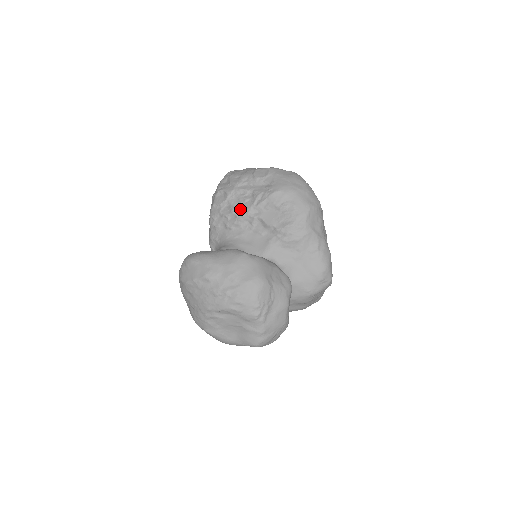
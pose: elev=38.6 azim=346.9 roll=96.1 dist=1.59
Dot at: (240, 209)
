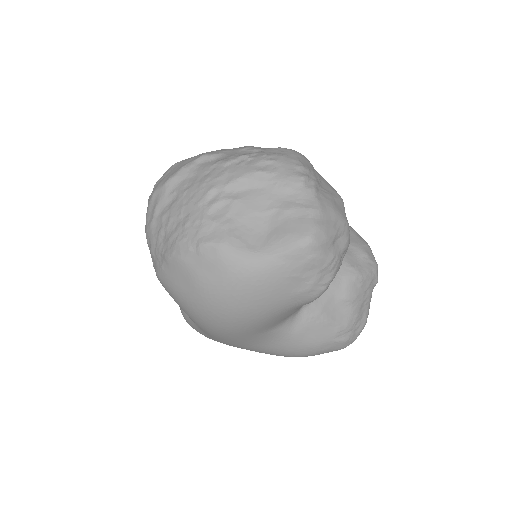
Dot at: occluded
